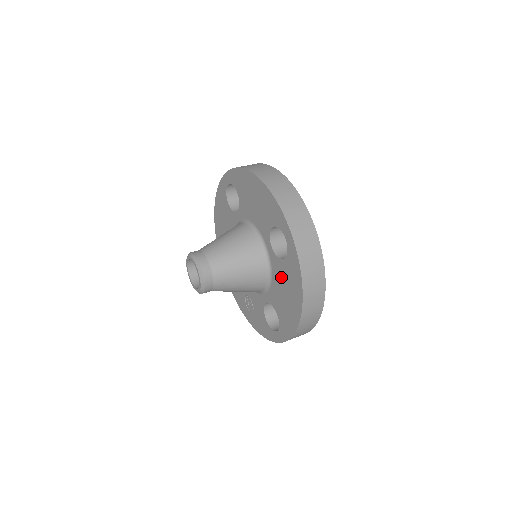
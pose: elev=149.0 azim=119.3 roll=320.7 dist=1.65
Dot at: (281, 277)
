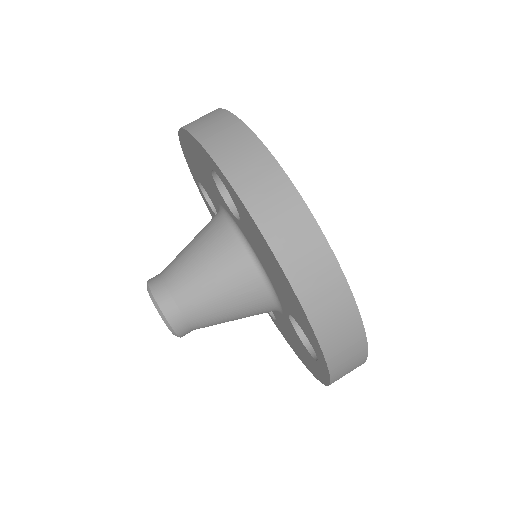
Dot at: (294, 337)
